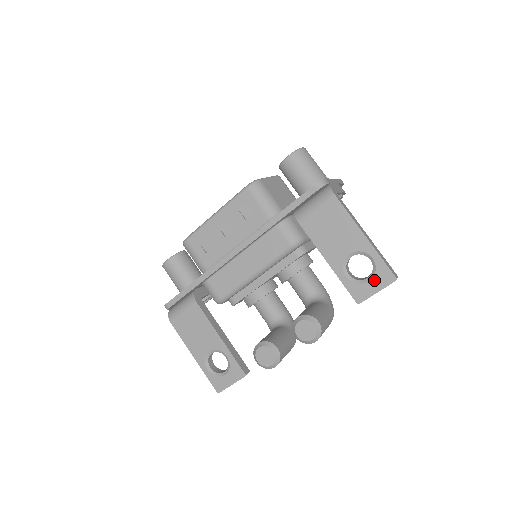
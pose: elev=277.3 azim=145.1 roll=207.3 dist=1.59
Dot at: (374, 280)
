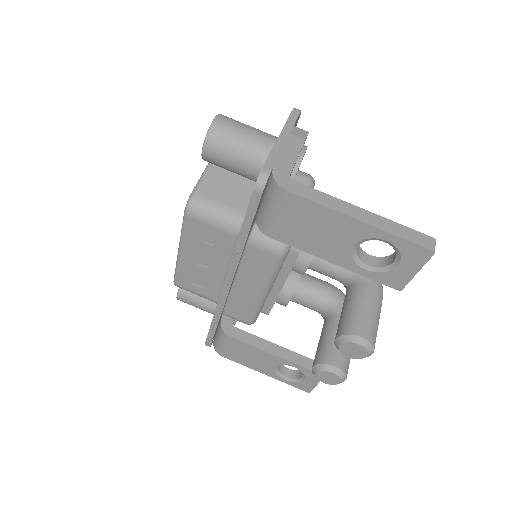
Dot at: (404, 262)
